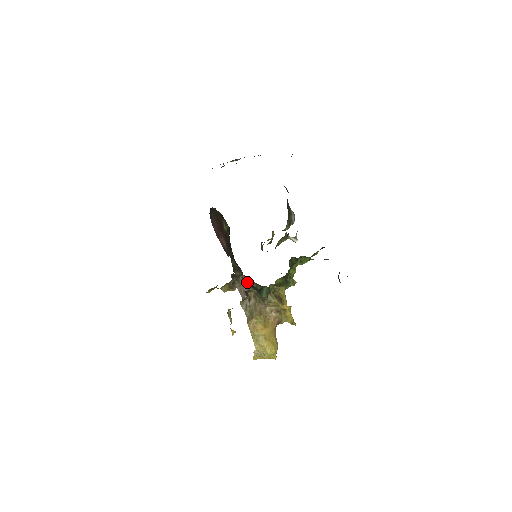
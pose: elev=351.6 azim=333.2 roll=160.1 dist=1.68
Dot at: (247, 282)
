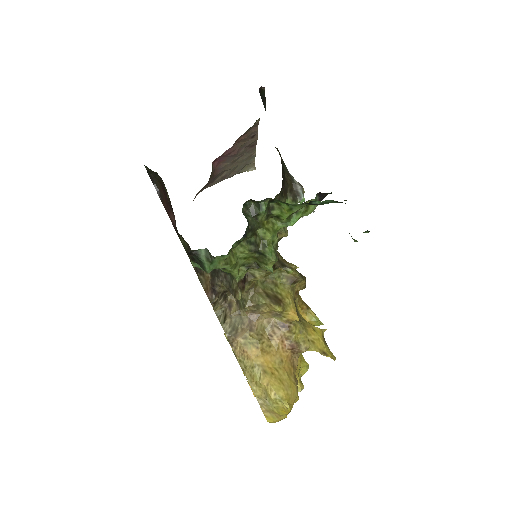
Dot at: (213, 273)
